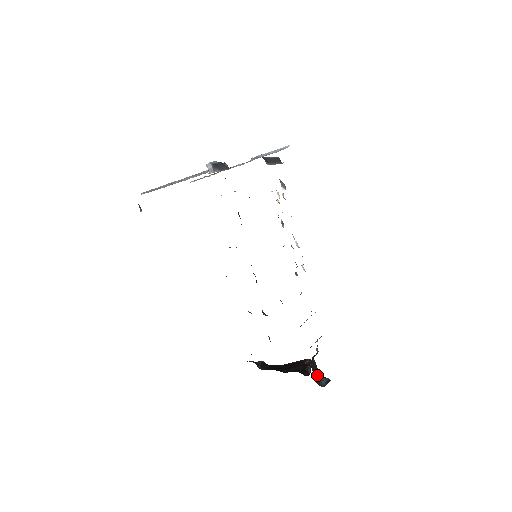
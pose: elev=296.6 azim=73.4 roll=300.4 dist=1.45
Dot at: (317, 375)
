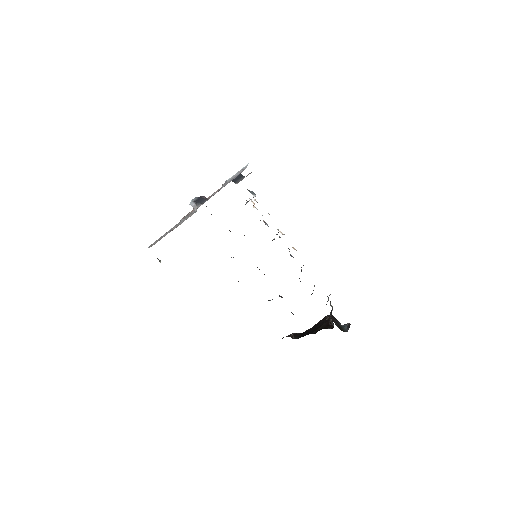
Dot at: (339, 325)
